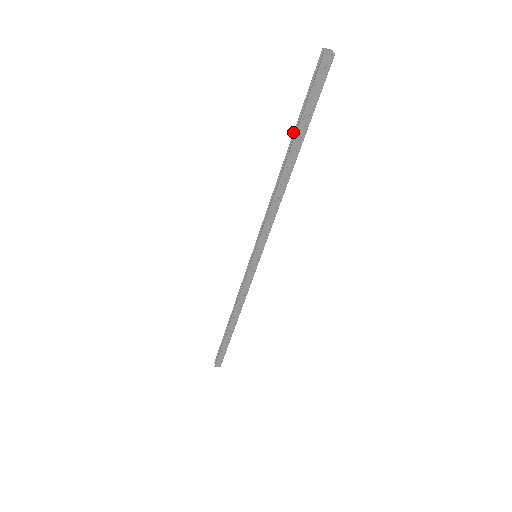
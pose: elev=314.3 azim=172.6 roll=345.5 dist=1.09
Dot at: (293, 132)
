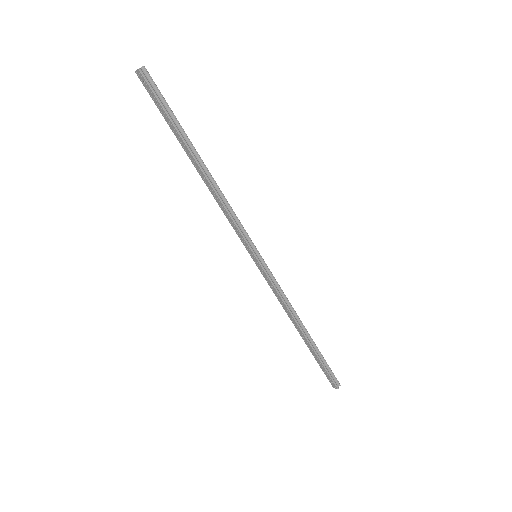
Dot at: occluded
